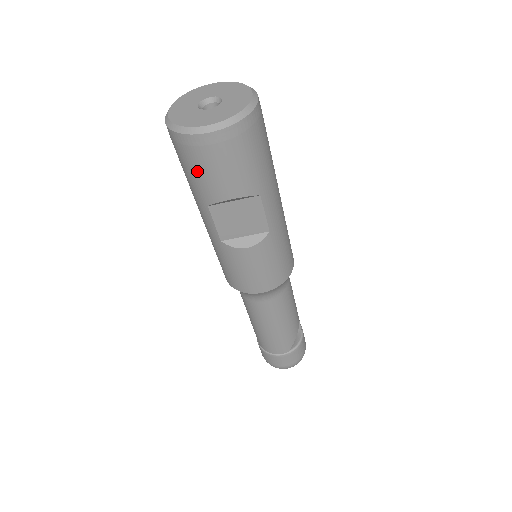
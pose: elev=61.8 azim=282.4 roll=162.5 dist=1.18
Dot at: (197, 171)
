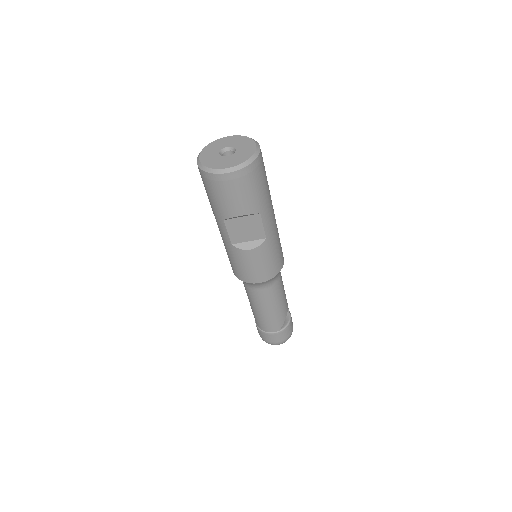
Dot at: (218, 197)
